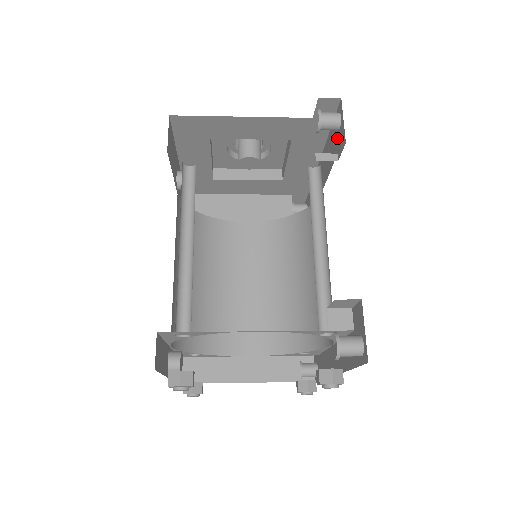
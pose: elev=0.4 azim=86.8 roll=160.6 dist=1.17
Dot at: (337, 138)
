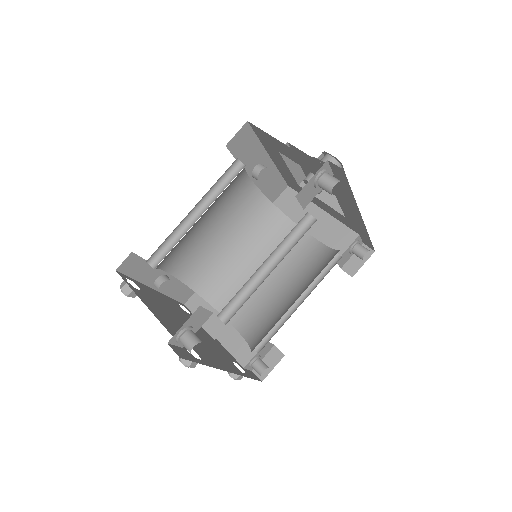
Dot at: occluded
